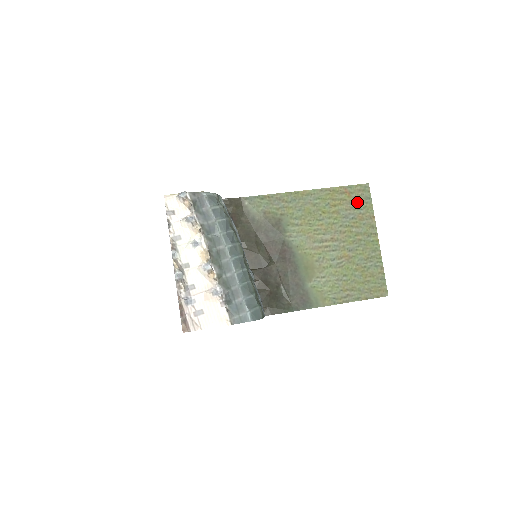
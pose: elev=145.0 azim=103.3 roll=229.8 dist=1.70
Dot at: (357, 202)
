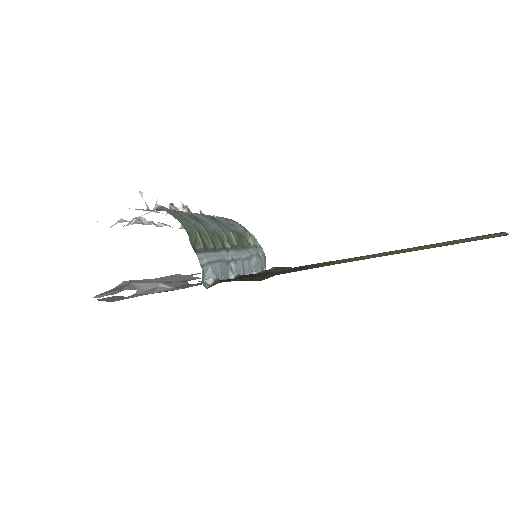
Dot at: occluded
